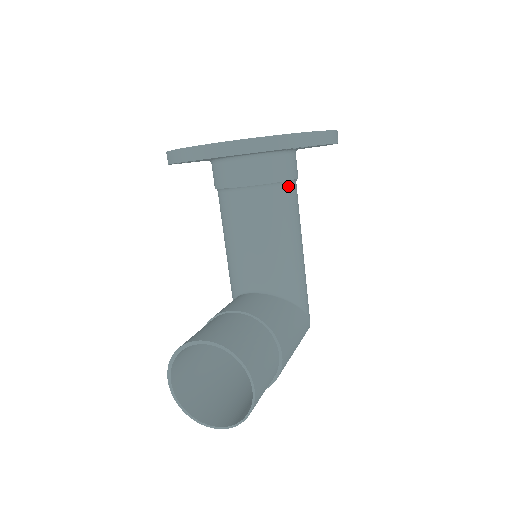
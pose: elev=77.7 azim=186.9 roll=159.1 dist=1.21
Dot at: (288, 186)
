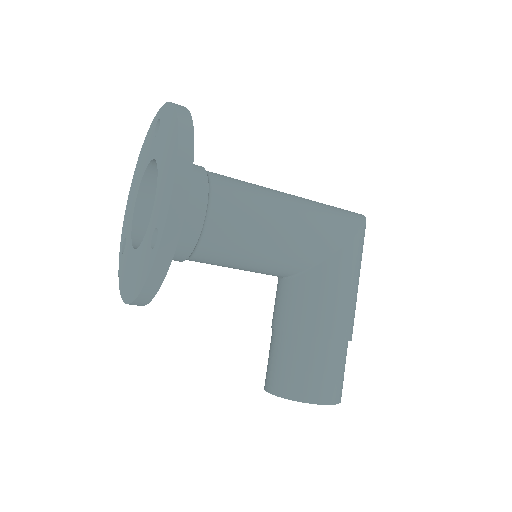
Dot at: (208, 227)
